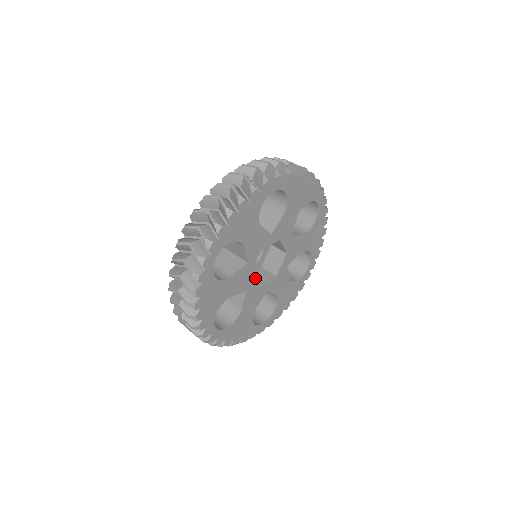
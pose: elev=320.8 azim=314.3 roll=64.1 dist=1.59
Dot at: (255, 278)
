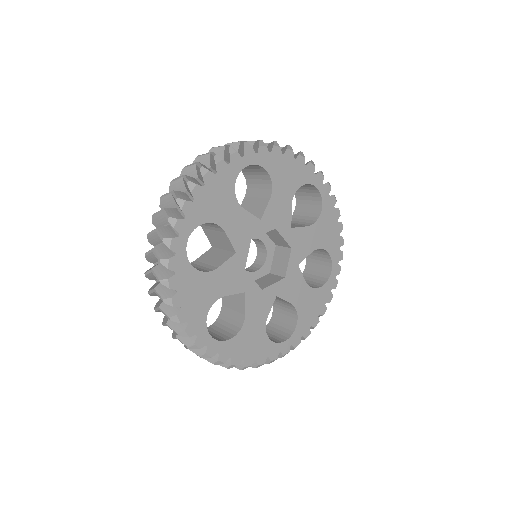
Dot at: (260, 283)
